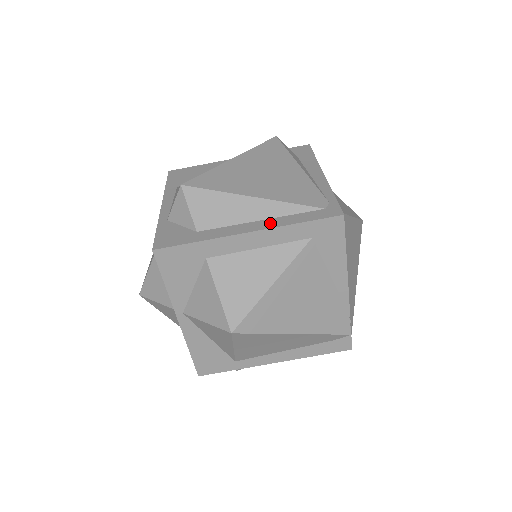
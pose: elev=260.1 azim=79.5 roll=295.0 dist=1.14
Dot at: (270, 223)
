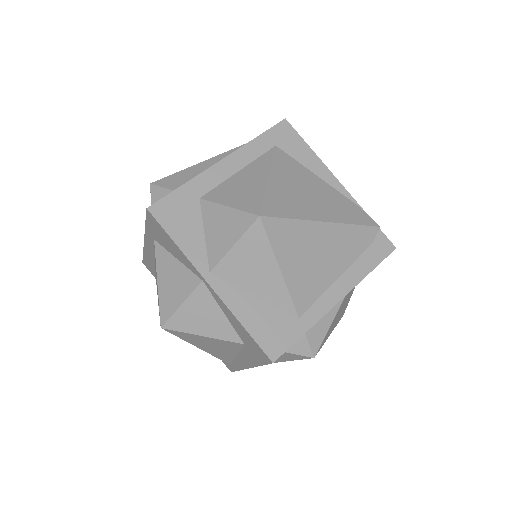
Dot at: occluded
